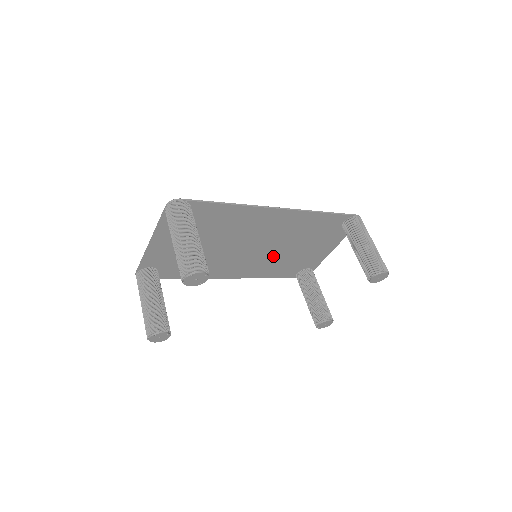
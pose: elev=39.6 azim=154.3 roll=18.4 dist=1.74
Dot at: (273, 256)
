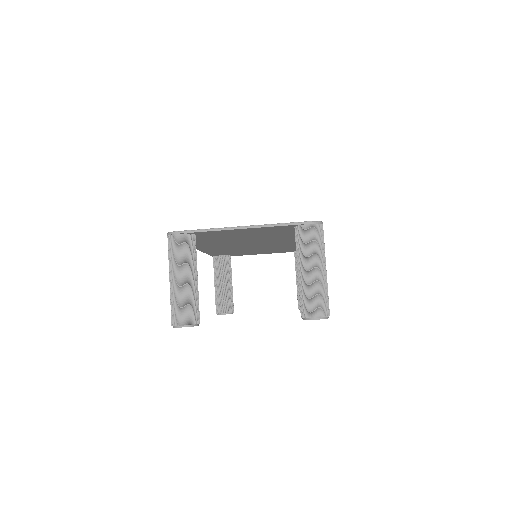
Dot at: (243, 249)
